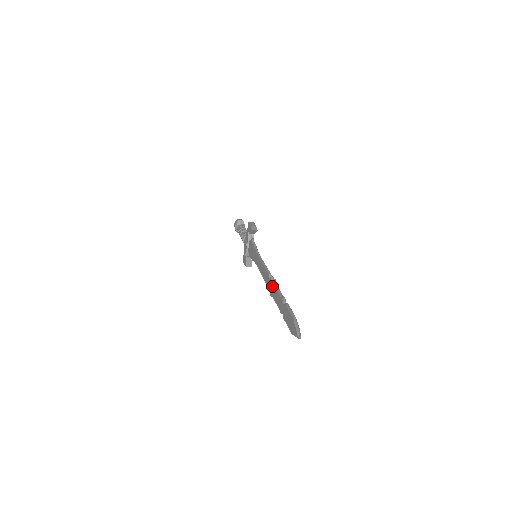
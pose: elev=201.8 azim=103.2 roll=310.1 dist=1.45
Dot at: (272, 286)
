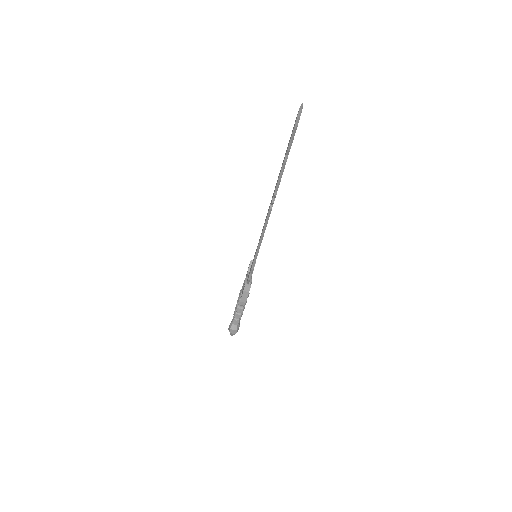
Dot at: occluded
